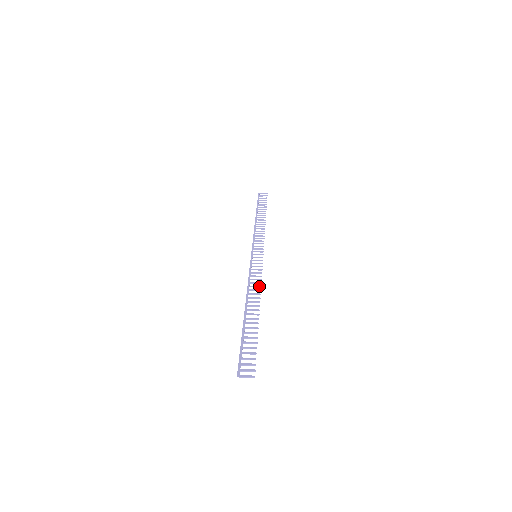
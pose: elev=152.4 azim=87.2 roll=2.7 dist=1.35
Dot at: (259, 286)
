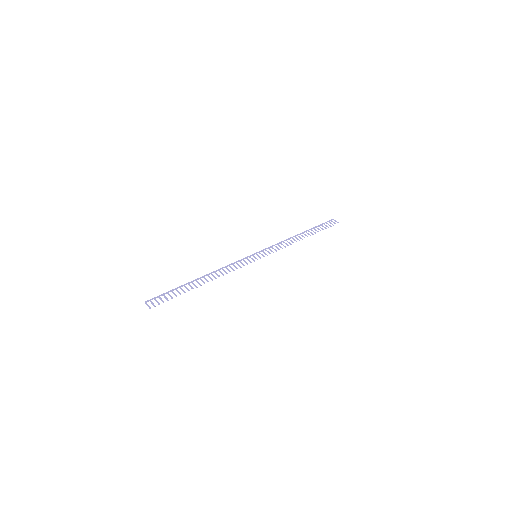
Dot at: occluded
